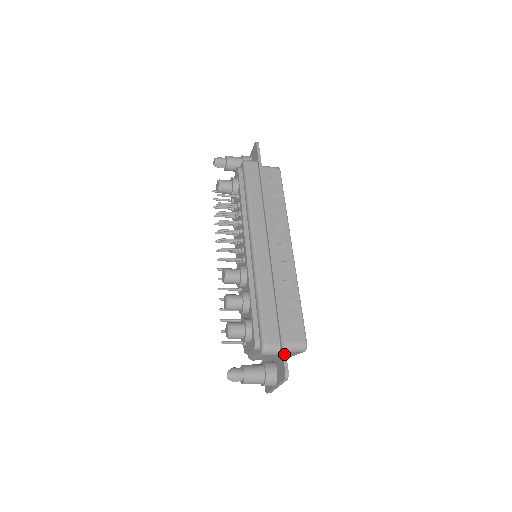
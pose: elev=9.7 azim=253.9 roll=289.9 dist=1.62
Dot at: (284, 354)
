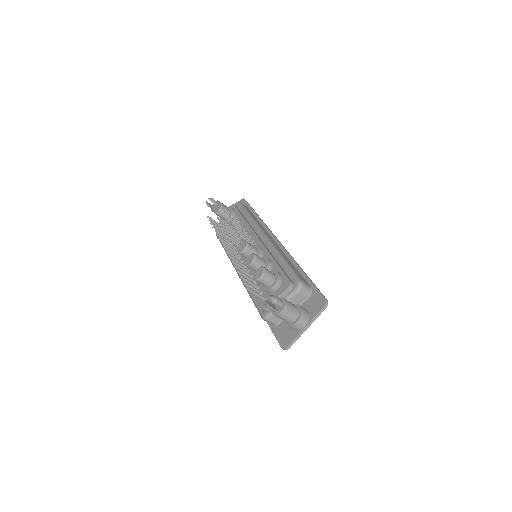
Dot at: (319, 290)
